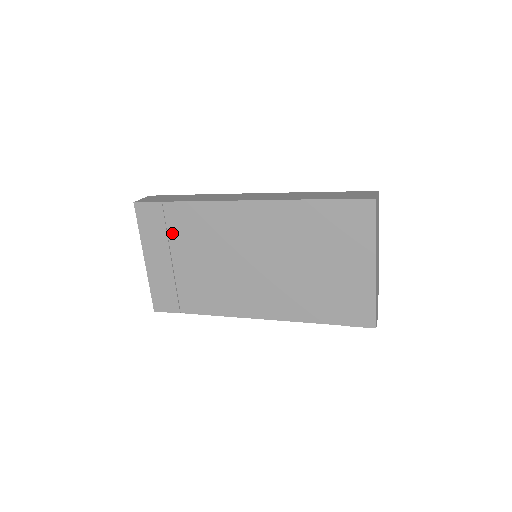
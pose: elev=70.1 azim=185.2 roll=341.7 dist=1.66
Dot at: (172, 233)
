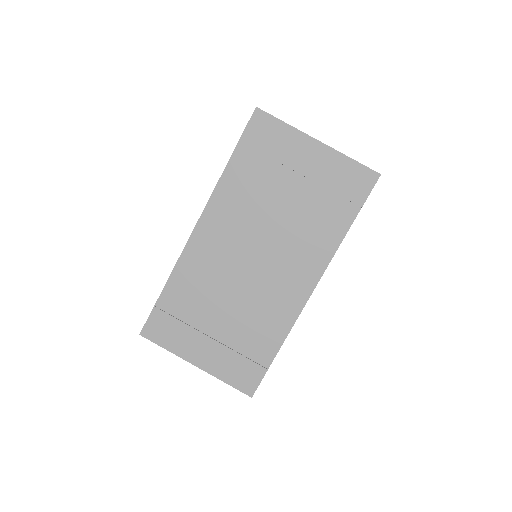
Dot at: (187, 318)
